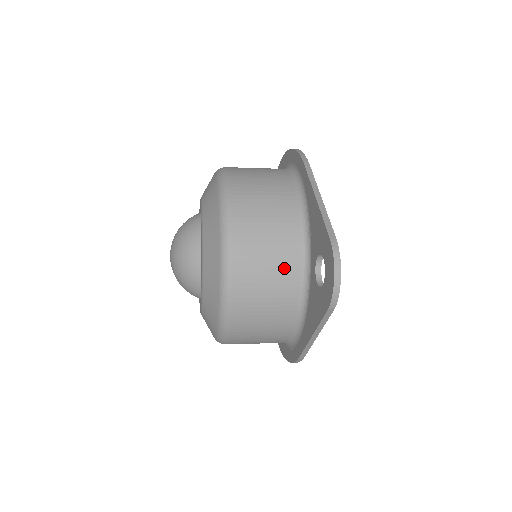
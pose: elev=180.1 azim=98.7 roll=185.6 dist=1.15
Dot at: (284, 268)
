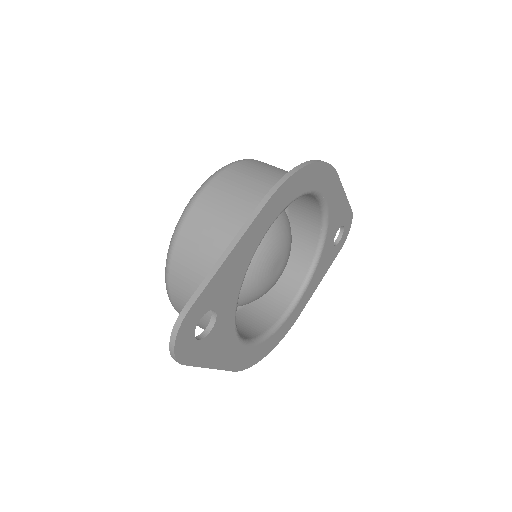
Dot at: occluded
